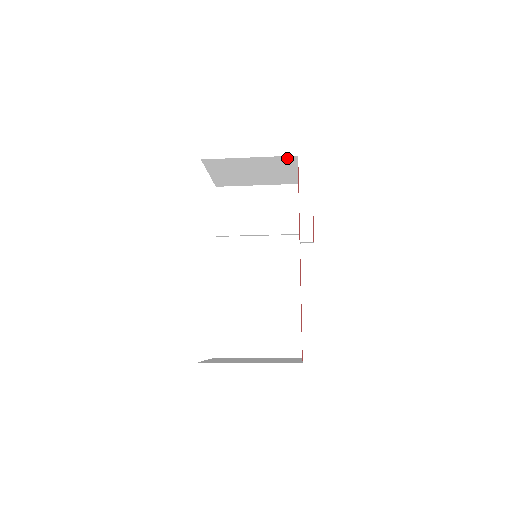
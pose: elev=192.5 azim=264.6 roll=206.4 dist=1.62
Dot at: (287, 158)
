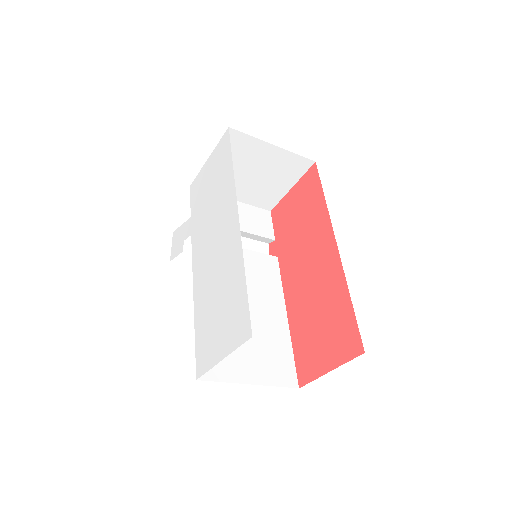
Dot at: (303, 162)
